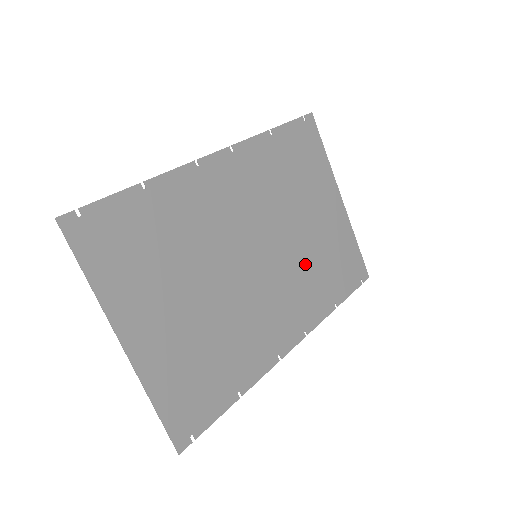
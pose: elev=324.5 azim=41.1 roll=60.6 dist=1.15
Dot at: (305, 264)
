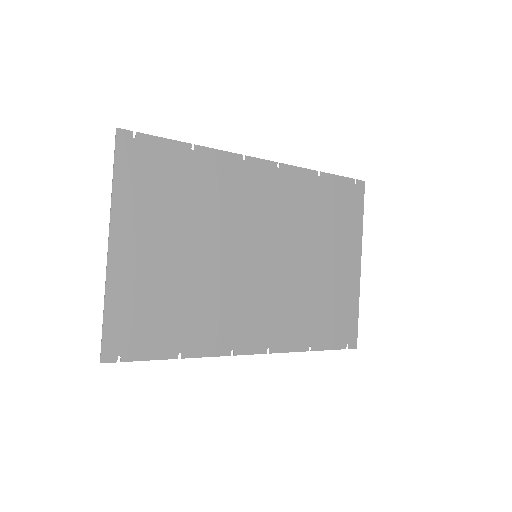
Dot at: (298, 293)
